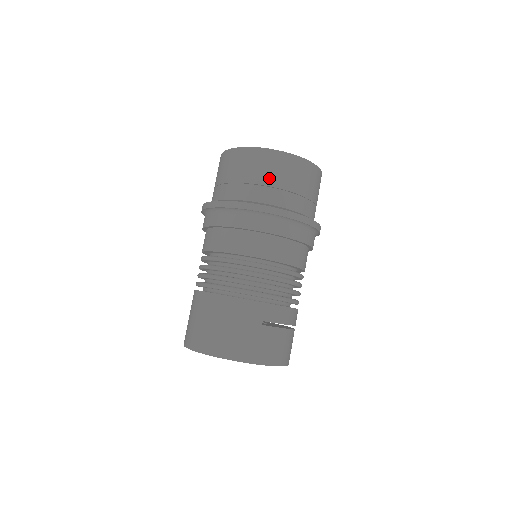
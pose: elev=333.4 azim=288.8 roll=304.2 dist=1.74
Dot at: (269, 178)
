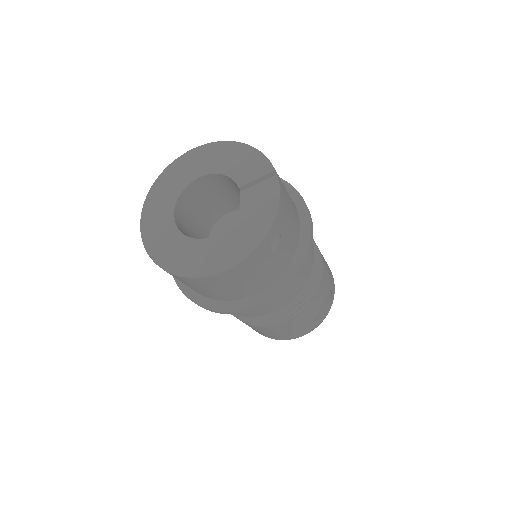
Dot at: occluded
